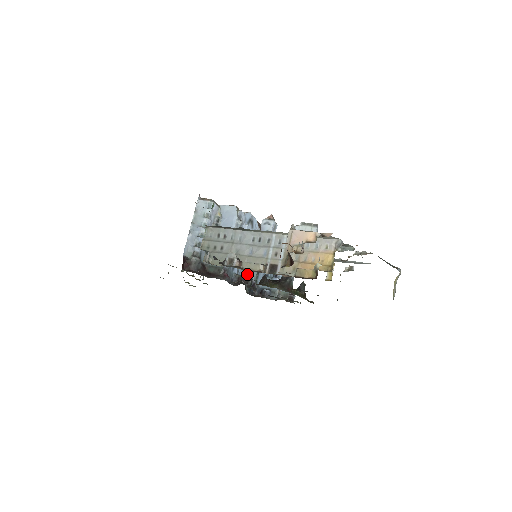
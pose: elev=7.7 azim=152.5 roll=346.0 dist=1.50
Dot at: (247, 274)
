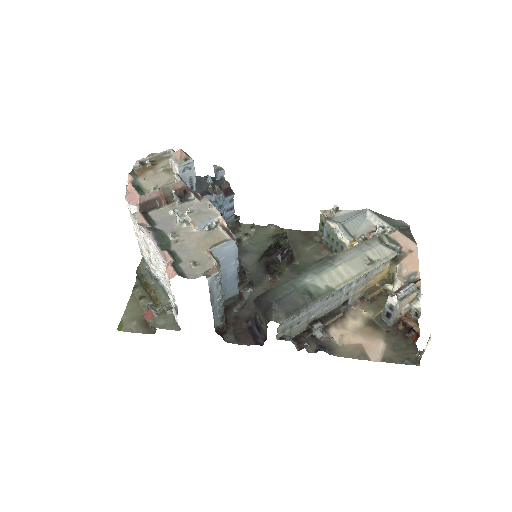
Dot at: occluded
